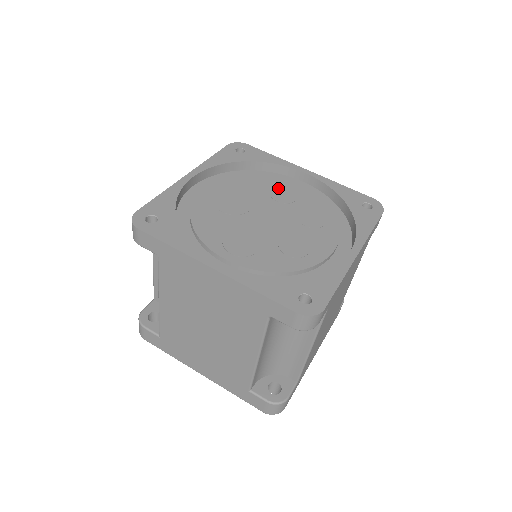
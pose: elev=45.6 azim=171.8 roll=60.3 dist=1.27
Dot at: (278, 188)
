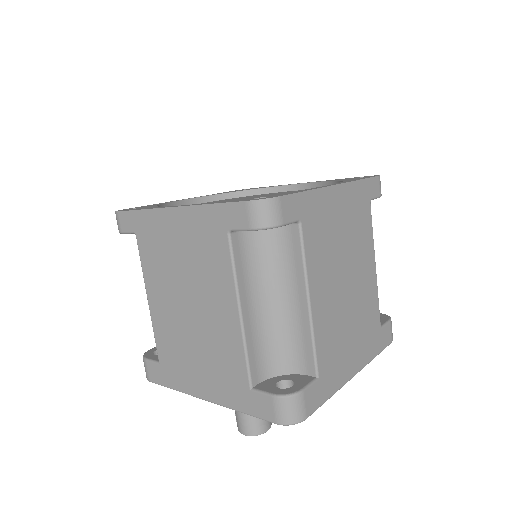
Dot at: occluded
